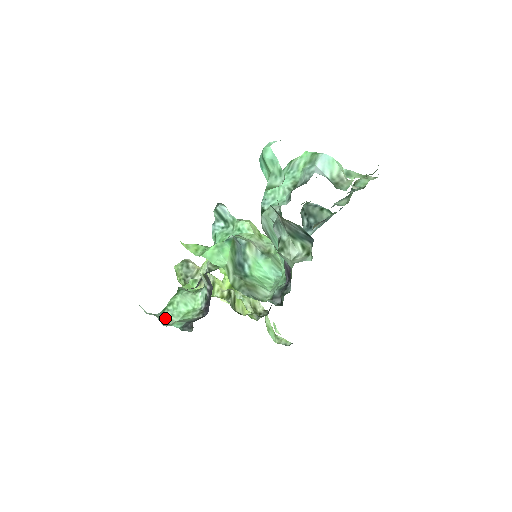
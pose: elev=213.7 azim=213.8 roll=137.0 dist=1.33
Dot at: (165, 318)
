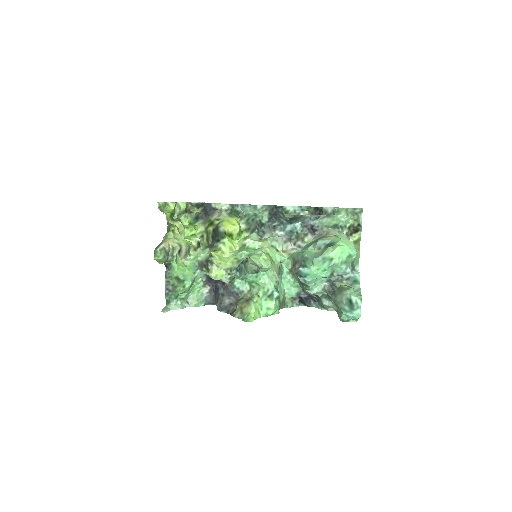
Dot at: (183, 302)
